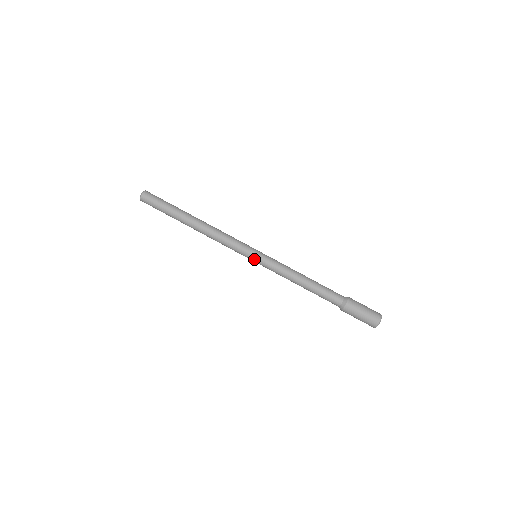
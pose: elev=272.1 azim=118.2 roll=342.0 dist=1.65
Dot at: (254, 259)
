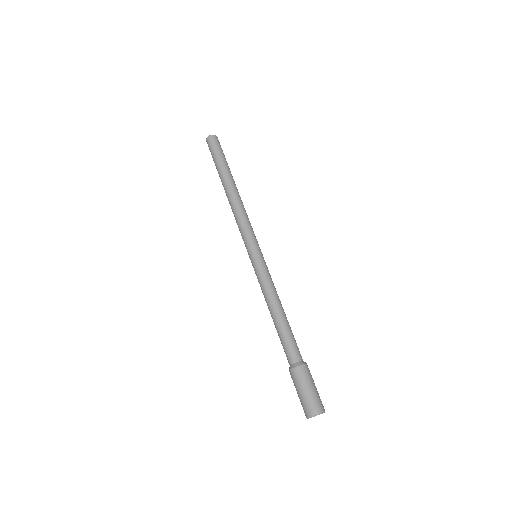
Dot at: (254, 254)
